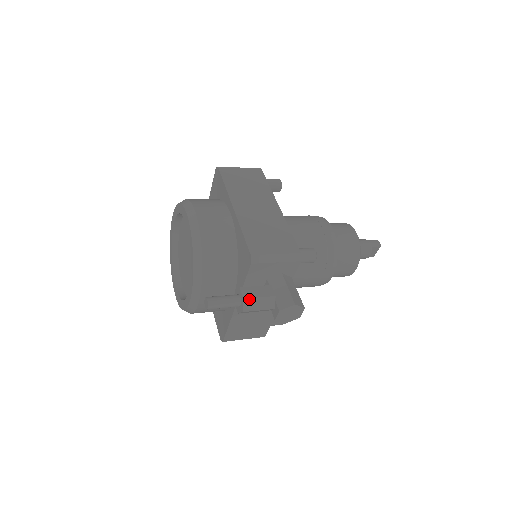
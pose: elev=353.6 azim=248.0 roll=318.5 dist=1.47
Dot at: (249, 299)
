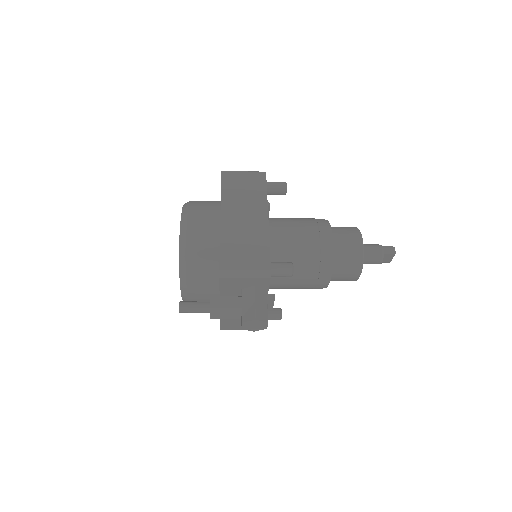
Dot at: (215, 309)
